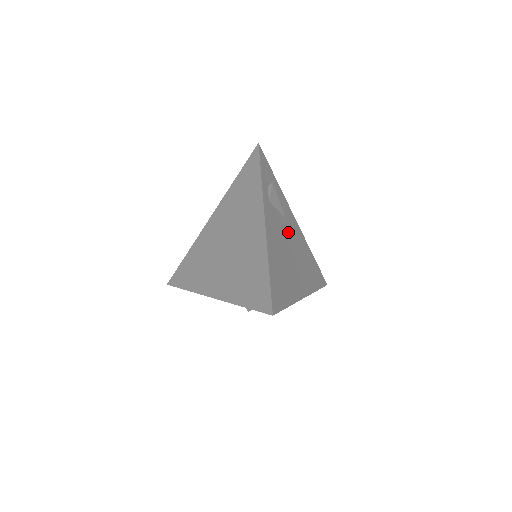
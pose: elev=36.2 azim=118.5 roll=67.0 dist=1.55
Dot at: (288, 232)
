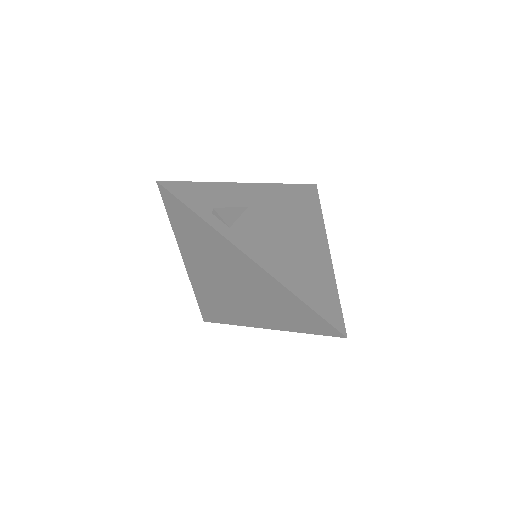
Dot at: (263, 217)
